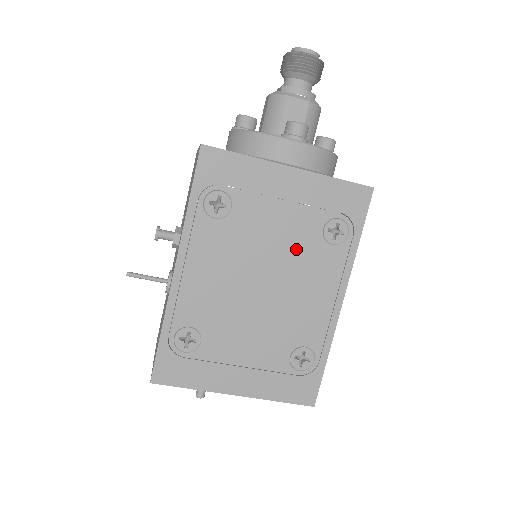
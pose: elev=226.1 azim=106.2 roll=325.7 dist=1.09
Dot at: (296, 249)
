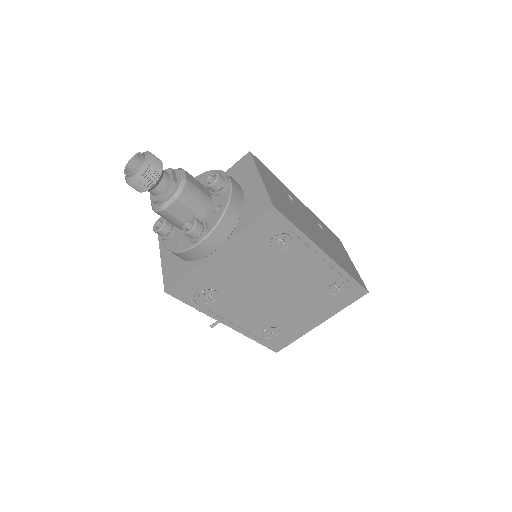
Dot at: (271, 268)
